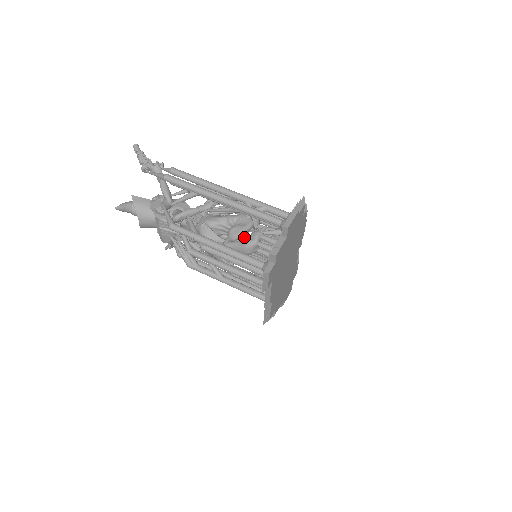
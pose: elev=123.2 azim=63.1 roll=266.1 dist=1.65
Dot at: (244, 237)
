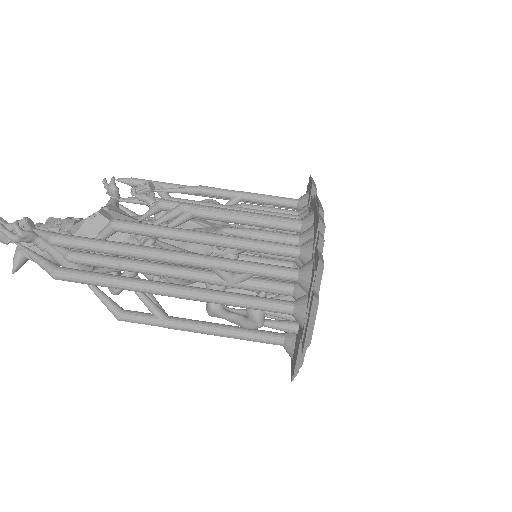
Dot at: occluded
